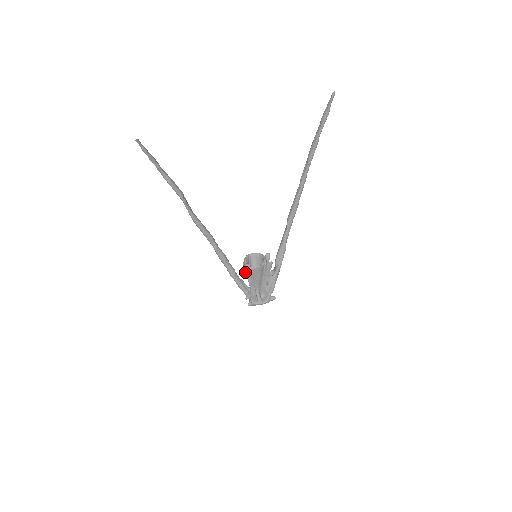
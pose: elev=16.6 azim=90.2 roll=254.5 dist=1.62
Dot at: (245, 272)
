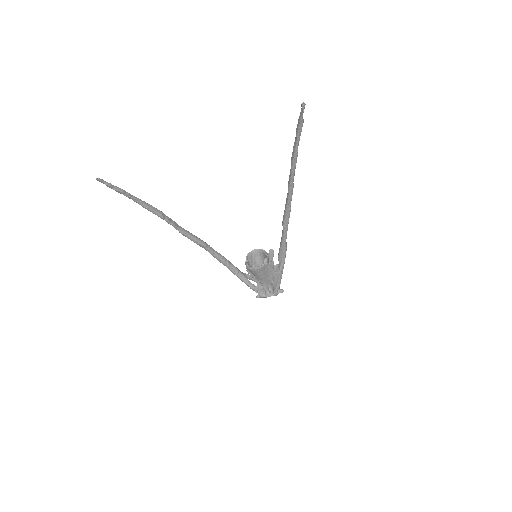
Dot at: (247, 271)
